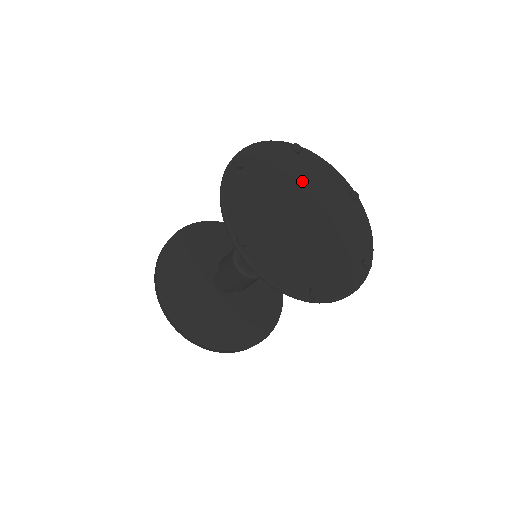
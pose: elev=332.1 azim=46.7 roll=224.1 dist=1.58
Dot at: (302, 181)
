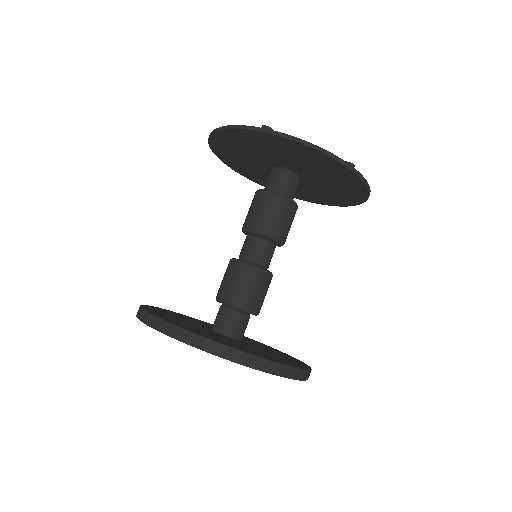
Dot at: occluded
